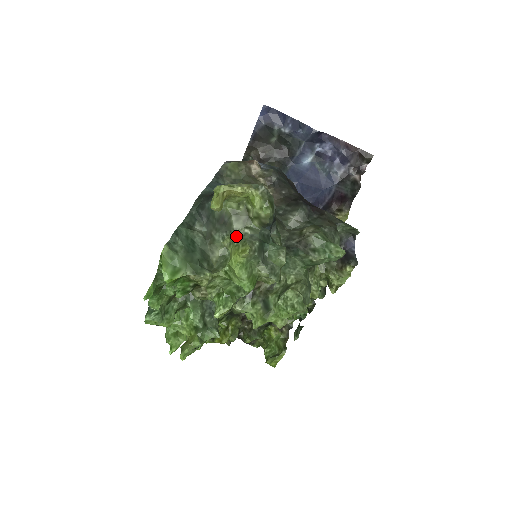
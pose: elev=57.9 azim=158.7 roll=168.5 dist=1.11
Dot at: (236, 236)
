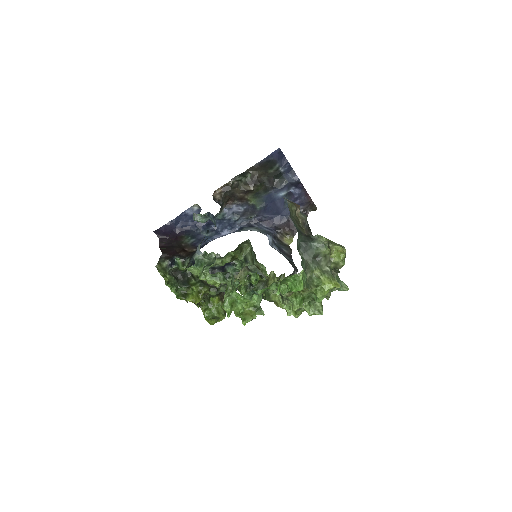
Dot at: (322, 269)
